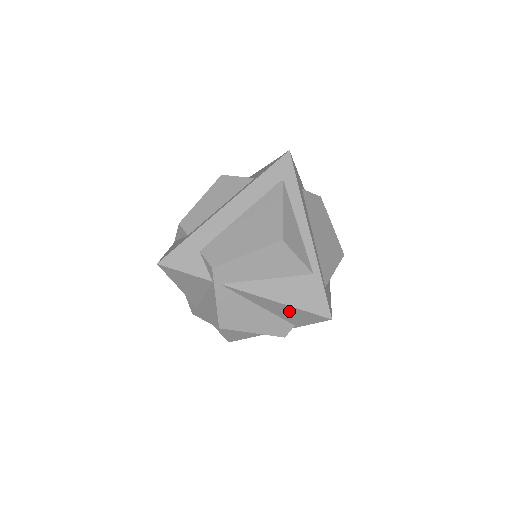
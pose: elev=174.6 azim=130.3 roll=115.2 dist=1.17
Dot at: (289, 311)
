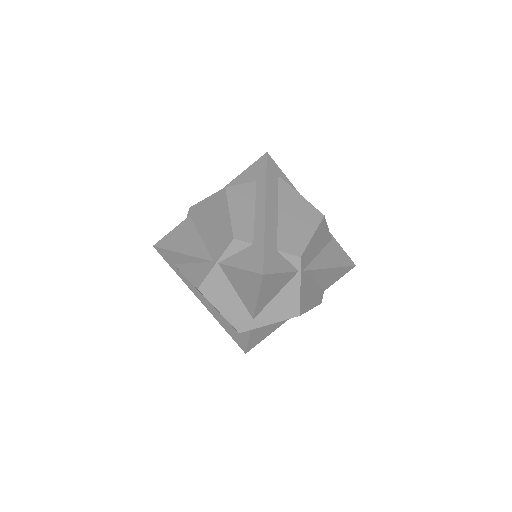
Dot at: (333, 274)
